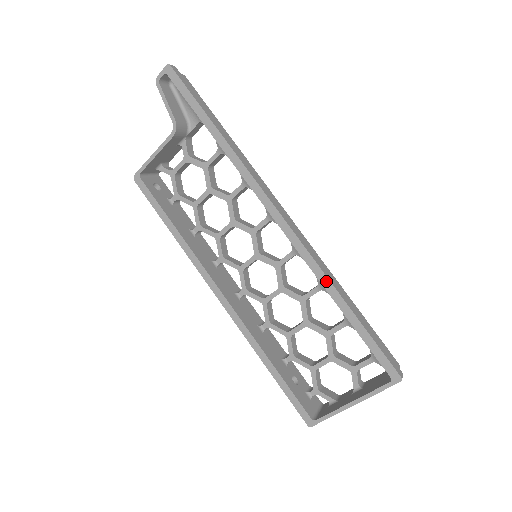
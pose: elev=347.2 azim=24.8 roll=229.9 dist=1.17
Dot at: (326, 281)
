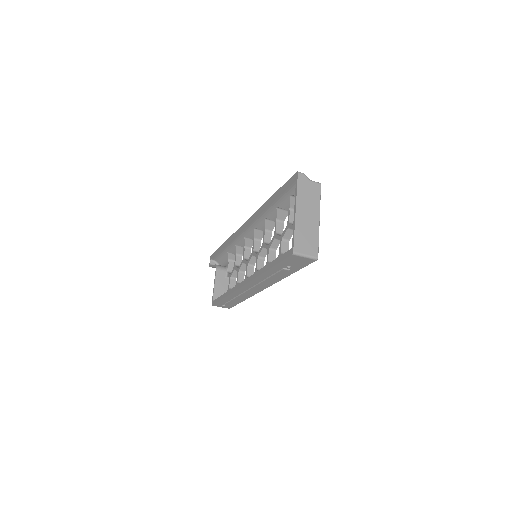
Dot at: (262, 207)
